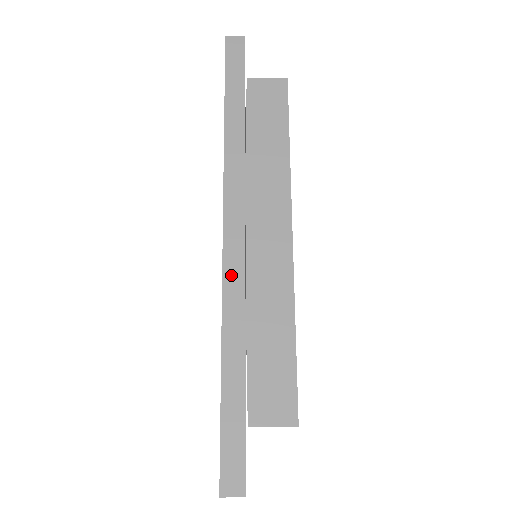
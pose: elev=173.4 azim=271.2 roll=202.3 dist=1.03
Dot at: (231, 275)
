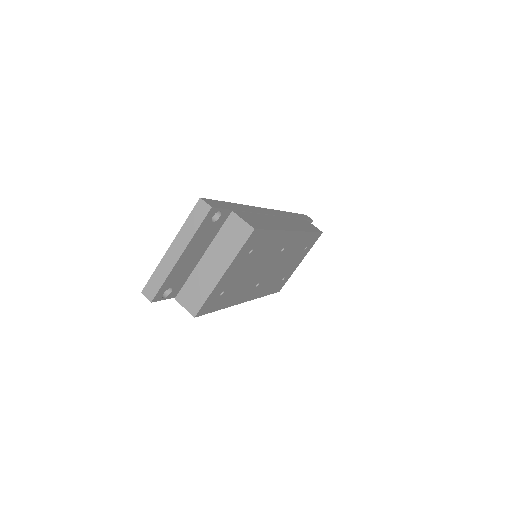
Dot at: occluded
